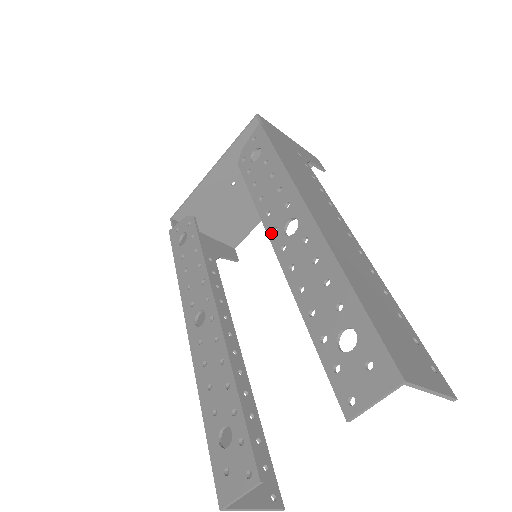
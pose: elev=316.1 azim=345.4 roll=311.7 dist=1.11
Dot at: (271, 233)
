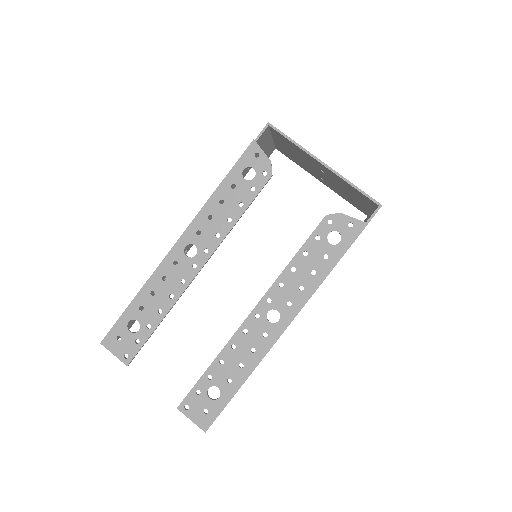
Dot at: (267, 298)
